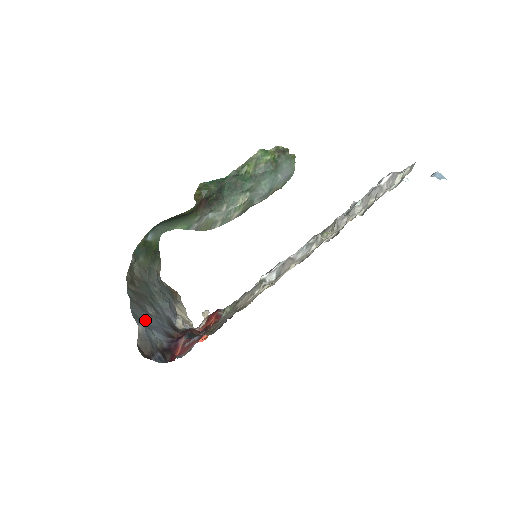
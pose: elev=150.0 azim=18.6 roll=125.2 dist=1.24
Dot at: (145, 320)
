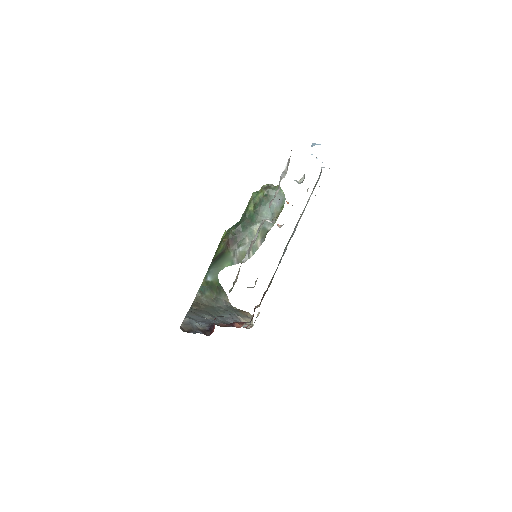
Dot at: (197, 320)
